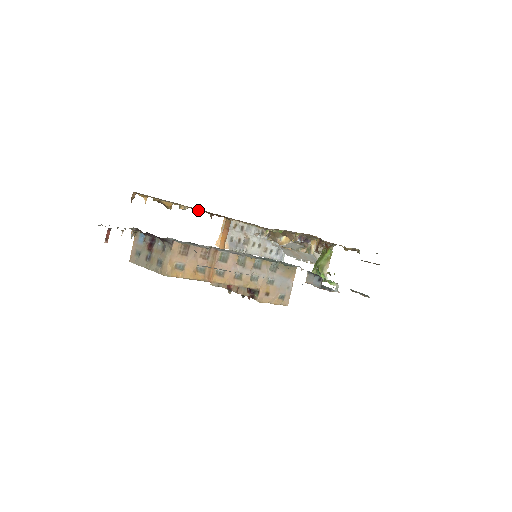
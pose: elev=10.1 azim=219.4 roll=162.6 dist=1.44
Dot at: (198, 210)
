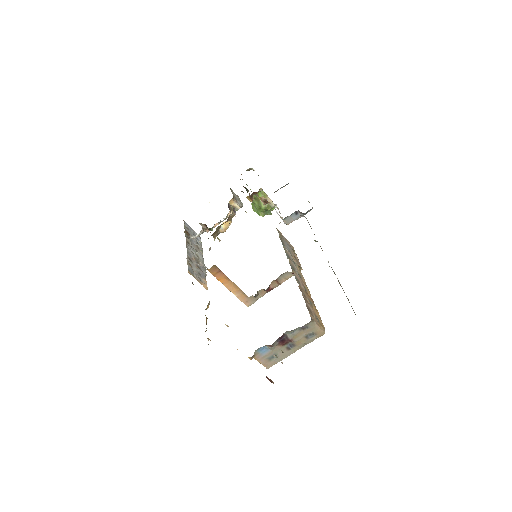
Dot at: occluded
